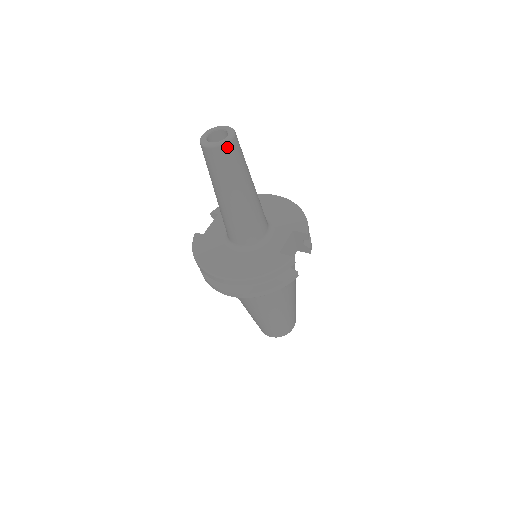
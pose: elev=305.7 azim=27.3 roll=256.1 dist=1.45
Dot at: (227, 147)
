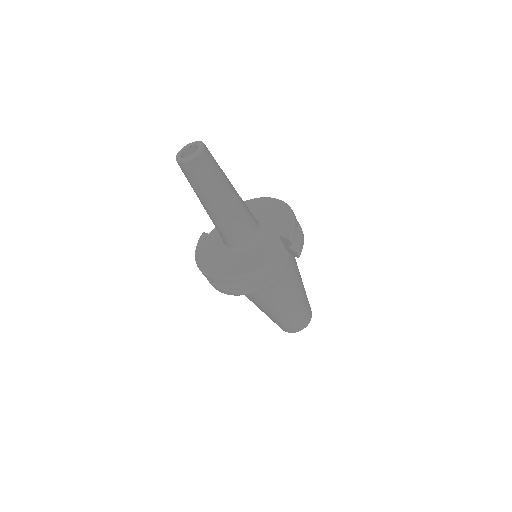
Dot at: (194, 162)
